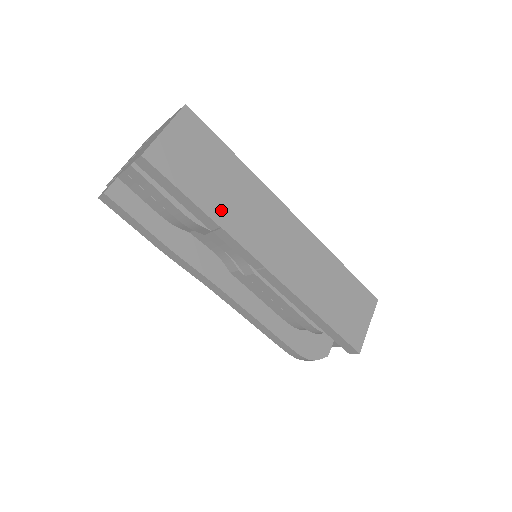
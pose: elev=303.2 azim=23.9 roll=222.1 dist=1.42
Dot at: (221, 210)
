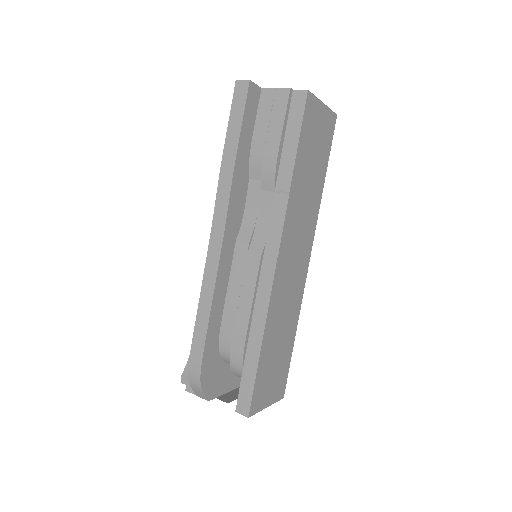
Dot at: (298, 186)
